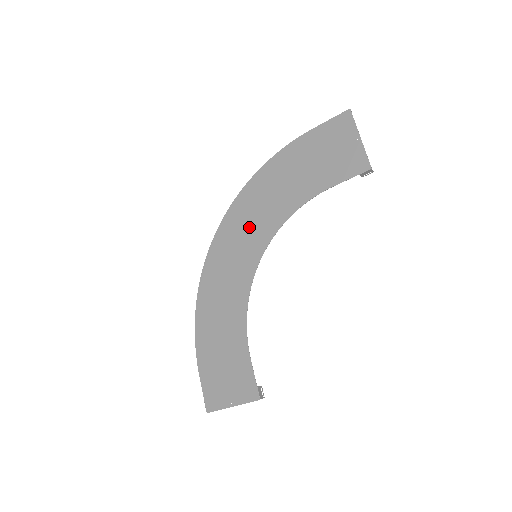
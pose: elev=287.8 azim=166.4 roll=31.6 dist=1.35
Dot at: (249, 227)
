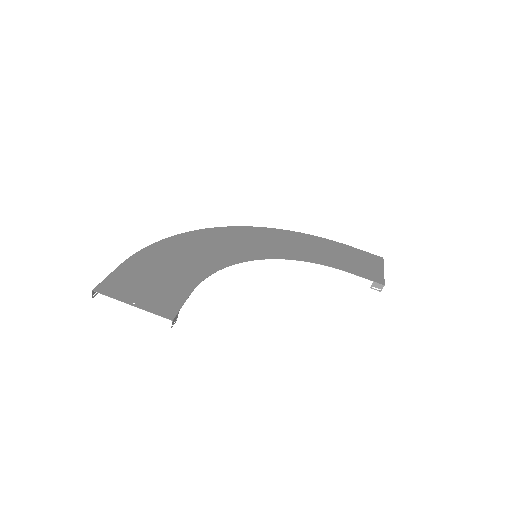
Dot at: (264, 243)
